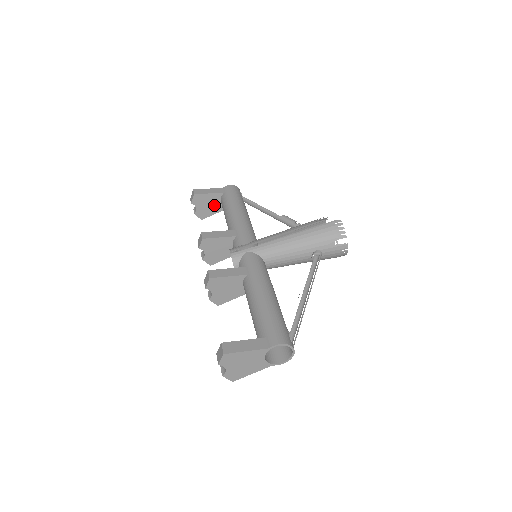
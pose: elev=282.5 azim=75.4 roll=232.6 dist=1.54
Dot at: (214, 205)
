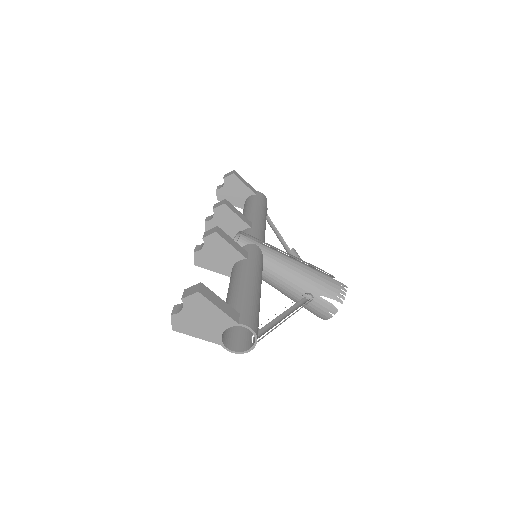
Dot at: (238, 197)
